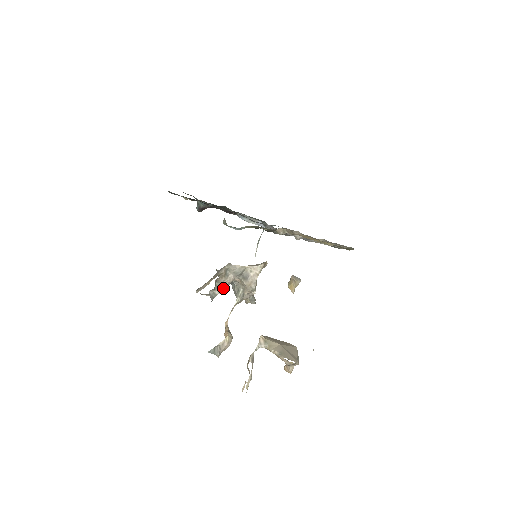
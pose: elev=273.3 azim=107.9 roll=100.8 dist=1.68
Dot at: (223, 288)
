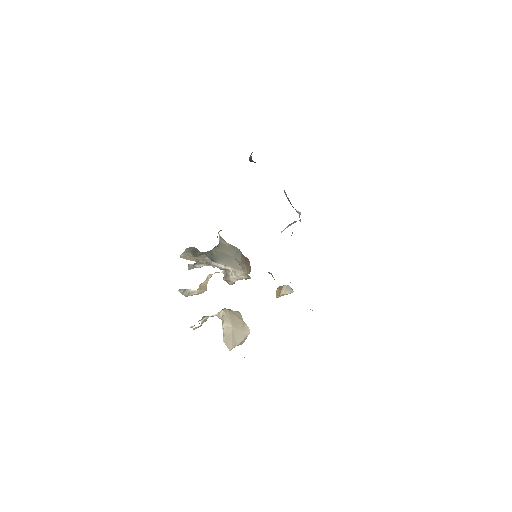
Dot at: (206, 265)
